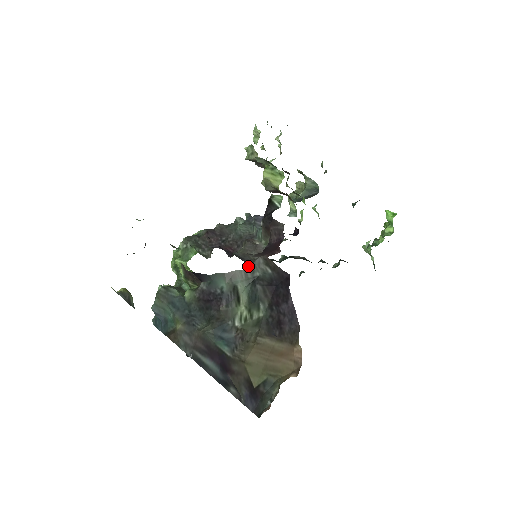
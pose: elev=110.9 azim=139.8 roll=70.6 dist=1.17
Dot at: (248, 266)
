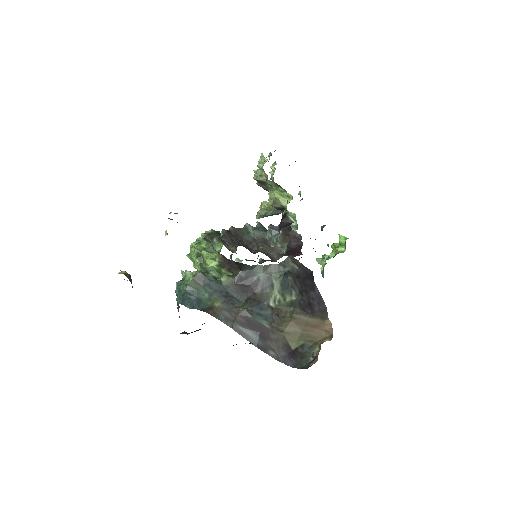
Dot at: (280, 262)
